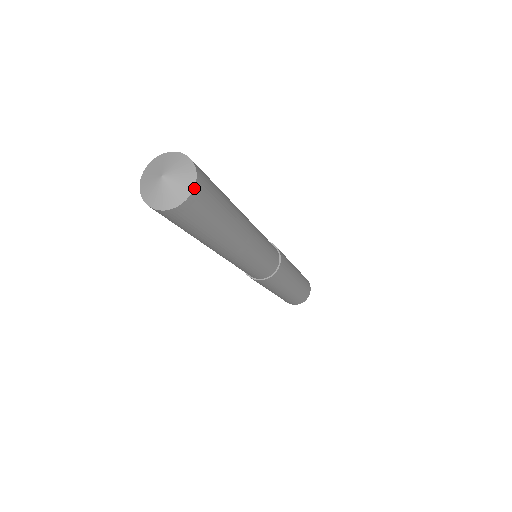
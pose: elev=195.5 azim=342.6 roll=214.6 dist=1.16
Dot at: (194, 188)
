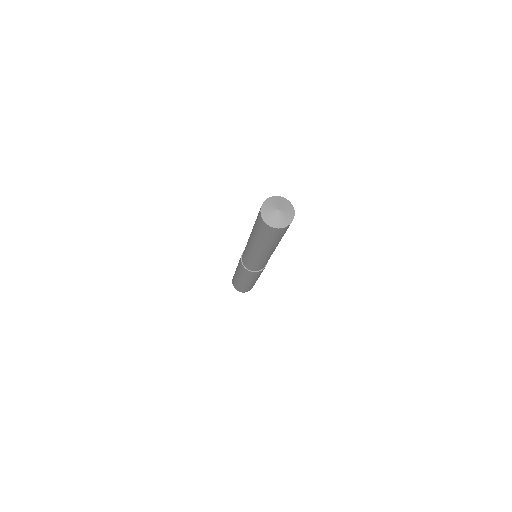
Dot at: (281, 228)
